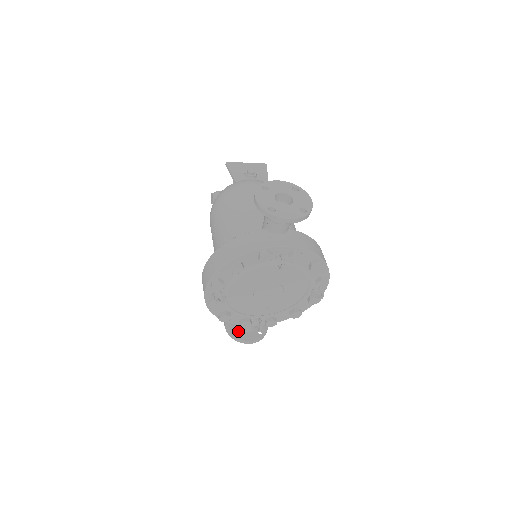
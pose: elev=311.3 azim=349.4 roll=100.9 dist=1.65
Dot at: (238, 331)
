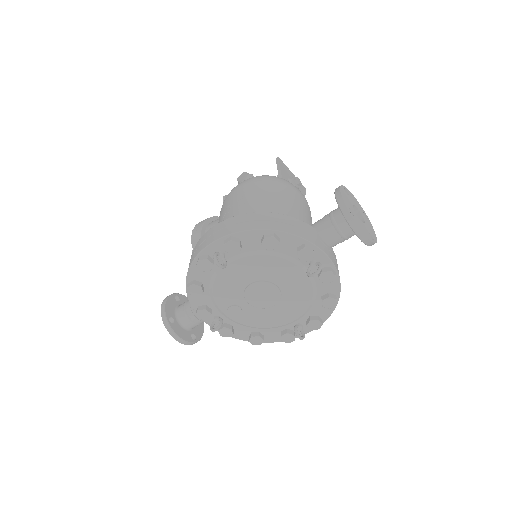
Dot at: (174, 319)
